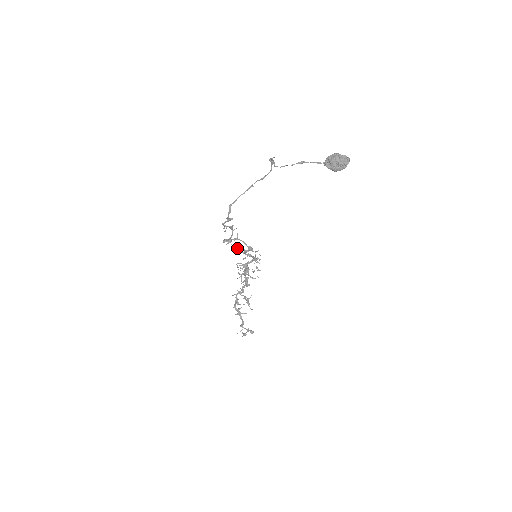
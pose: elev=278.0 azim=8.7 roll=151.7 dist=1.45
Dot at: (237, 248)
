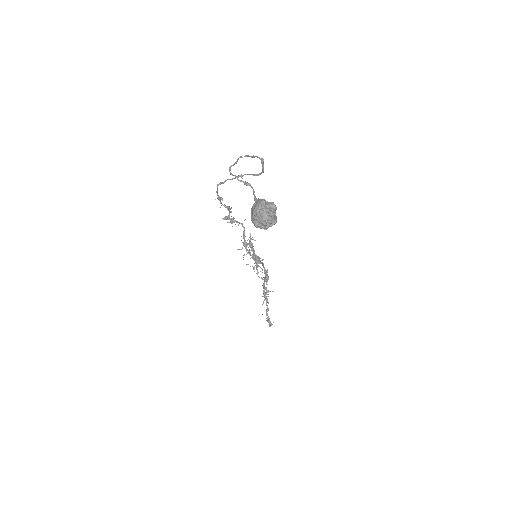
Dot at: (250, 234)
